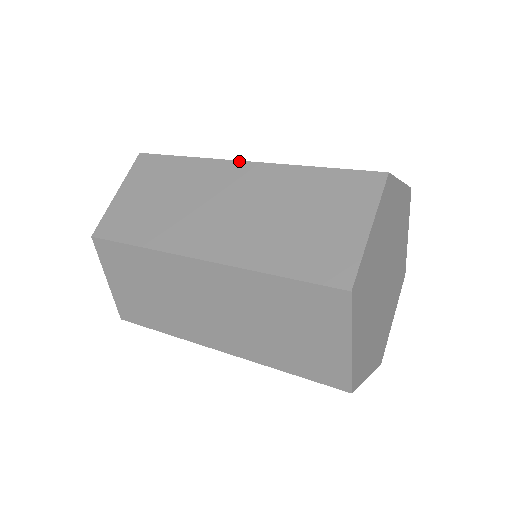
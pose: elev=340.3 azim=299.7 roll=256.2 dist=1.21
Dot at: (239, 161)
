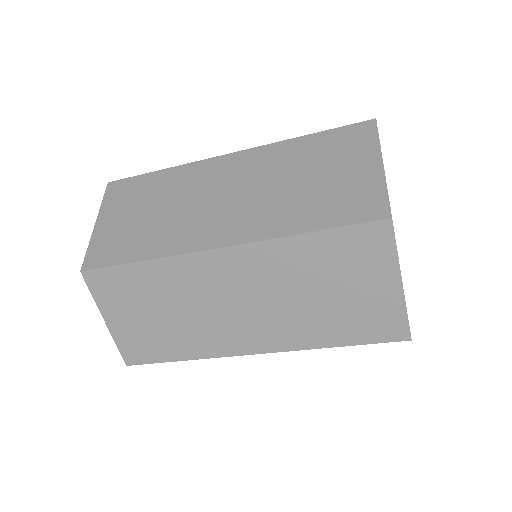
Dot at: occluded
